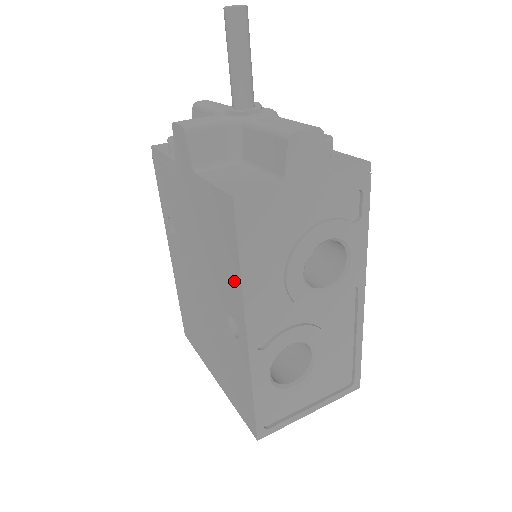
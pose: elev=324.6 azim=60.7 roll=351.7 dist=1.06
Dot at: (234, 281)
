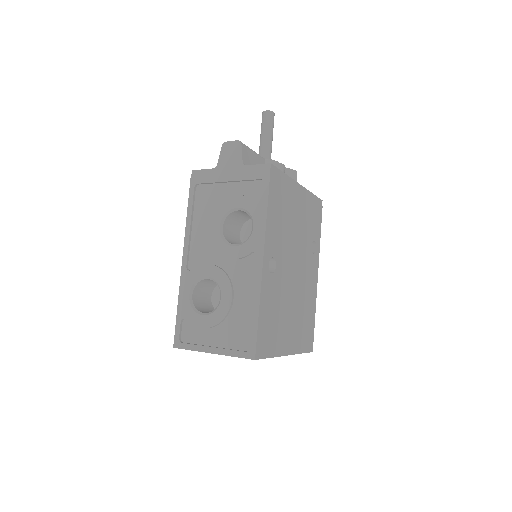
Dot at: occluded
